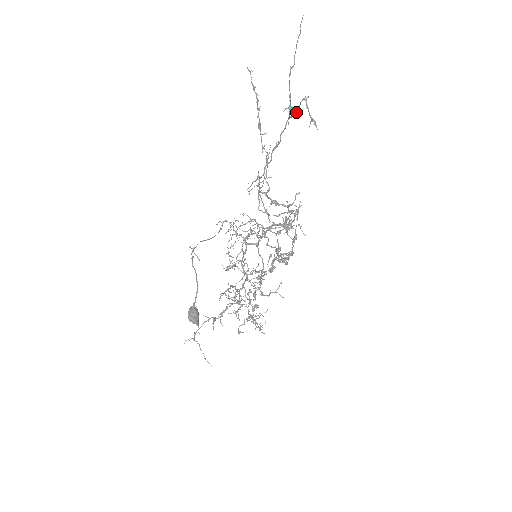
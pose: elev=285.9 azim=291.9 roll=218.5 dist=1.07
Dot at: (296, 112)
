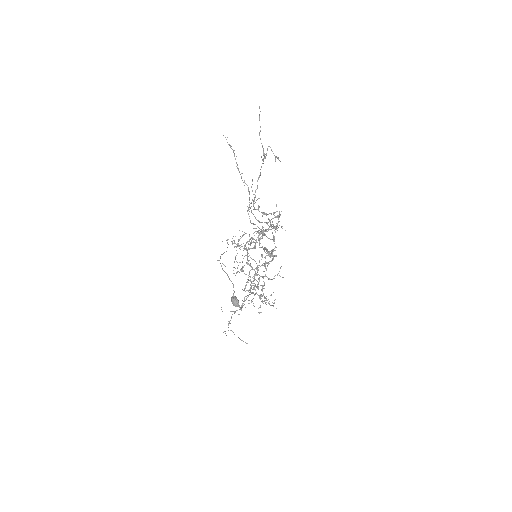
Dot at: (266, 155)
